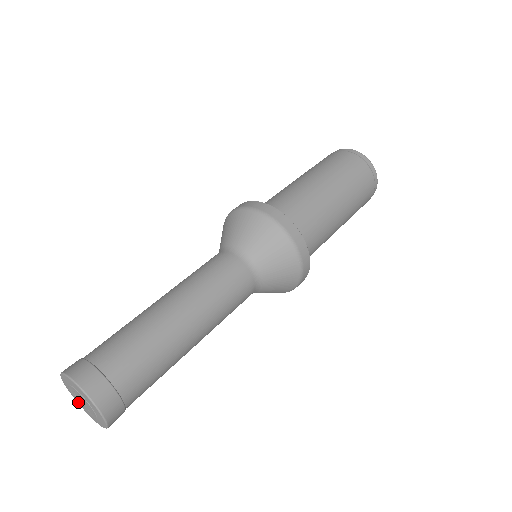
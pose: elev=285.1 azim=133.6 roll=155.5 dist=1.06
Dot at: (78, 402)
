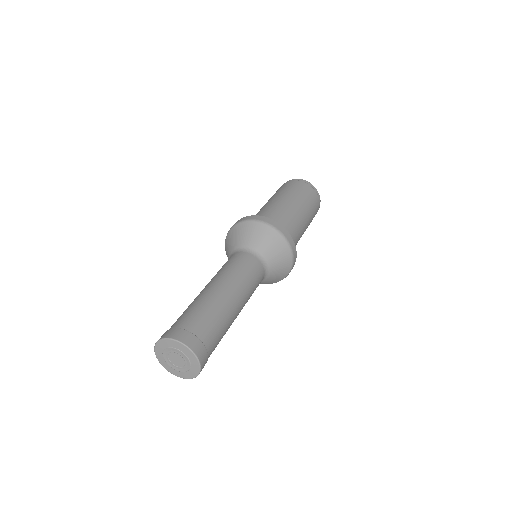
Dot at: (166, 365)
